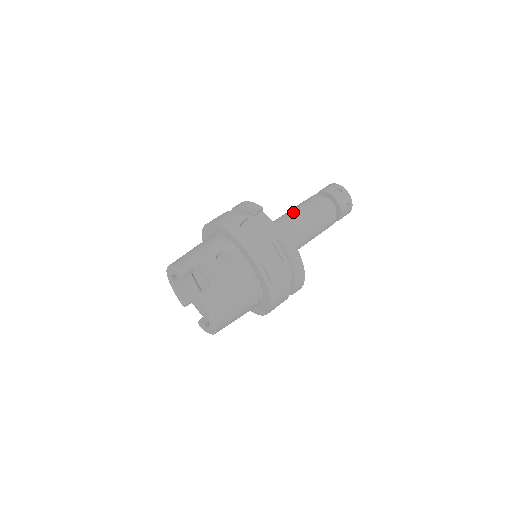
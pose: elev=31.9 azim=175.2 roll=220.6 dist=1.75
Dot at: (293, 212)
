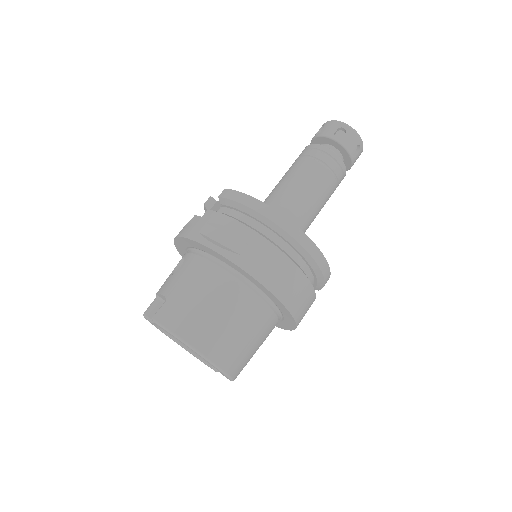
Dot at: occluded
